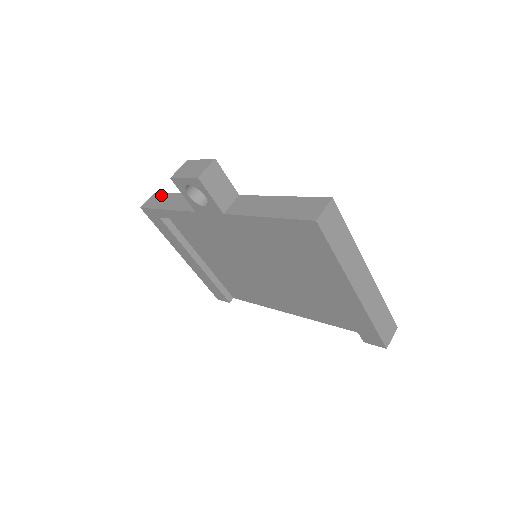
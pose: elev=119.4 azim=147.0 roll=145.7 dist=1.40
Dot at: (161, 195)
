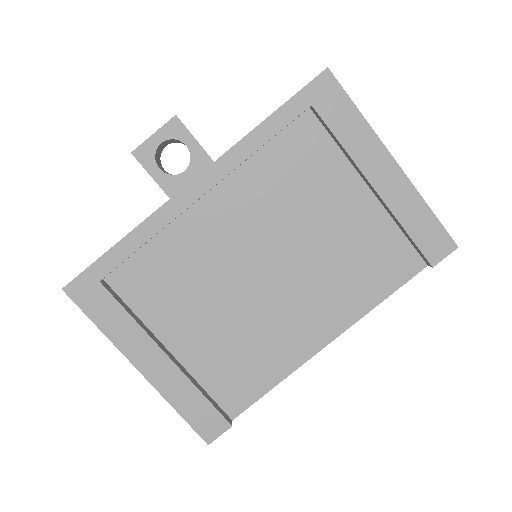
Dot at: occluded
